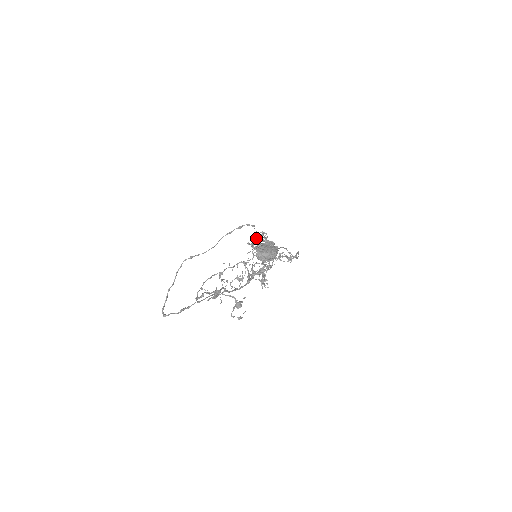
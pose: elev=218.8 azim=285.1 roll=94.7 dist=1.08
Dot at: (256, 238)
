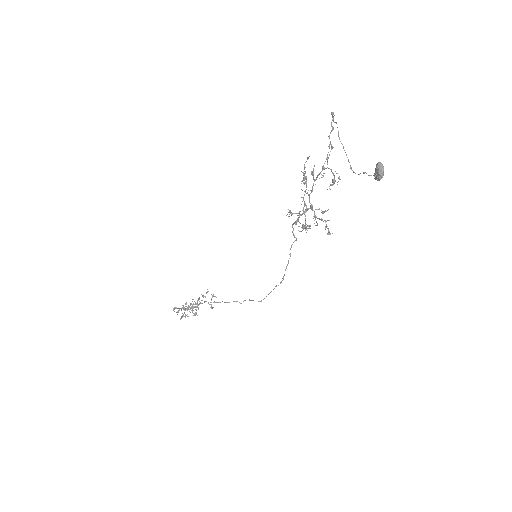
Dot at: occluded
